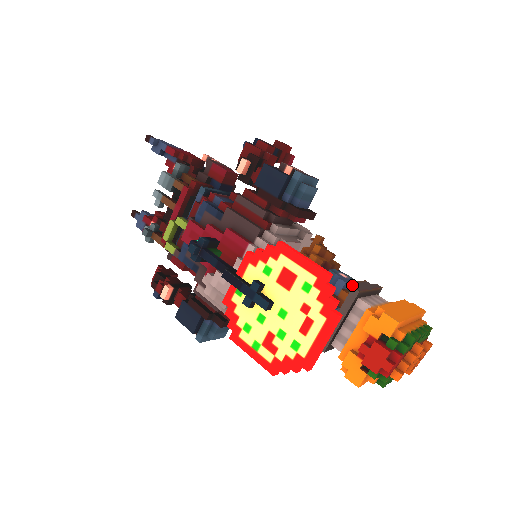
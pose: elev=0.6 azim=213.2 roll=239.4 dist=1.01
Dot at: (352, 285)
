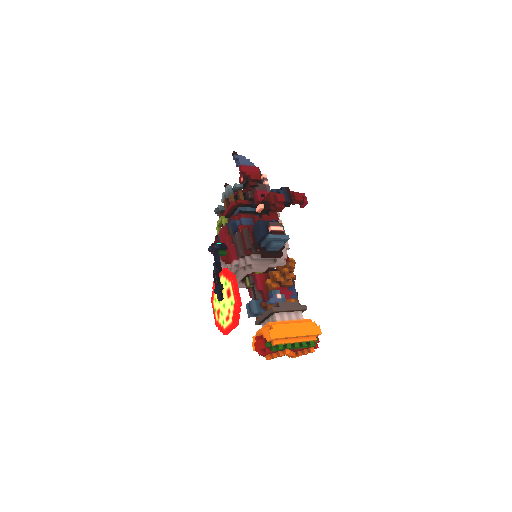
Dot at: (278, 304)
